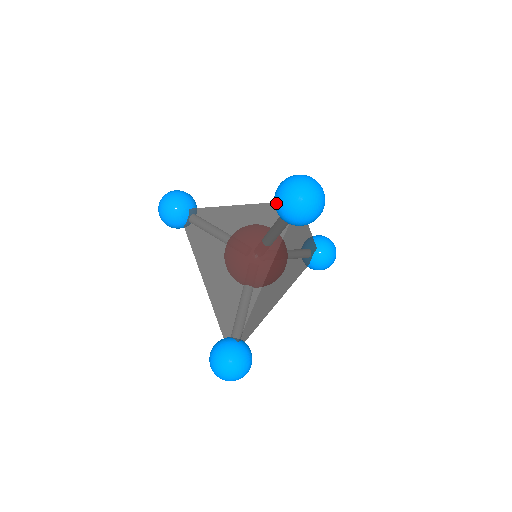
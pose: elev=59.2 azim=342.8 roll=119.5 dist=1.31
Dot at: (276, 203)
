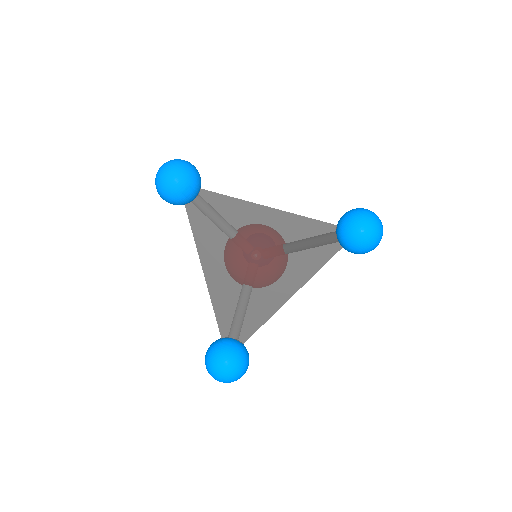
Dot at: (353, 232)
